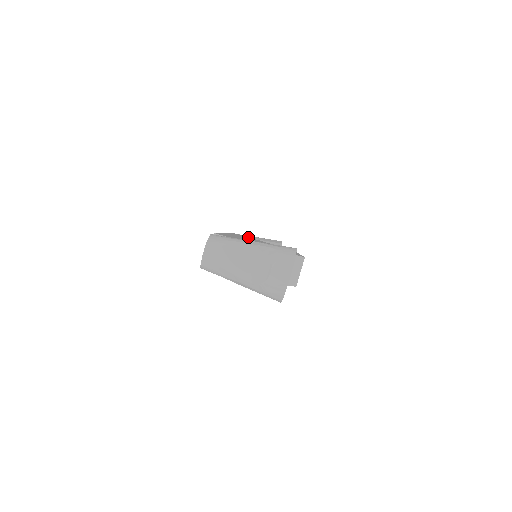
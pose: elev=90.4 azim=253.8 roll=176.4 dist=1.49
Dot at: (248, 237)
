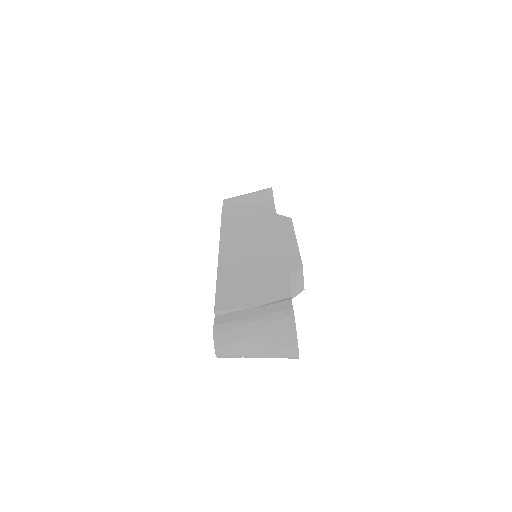
Dot at: (239, 208)
